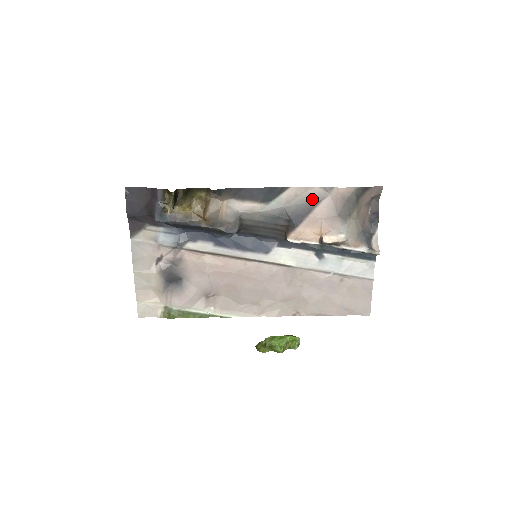
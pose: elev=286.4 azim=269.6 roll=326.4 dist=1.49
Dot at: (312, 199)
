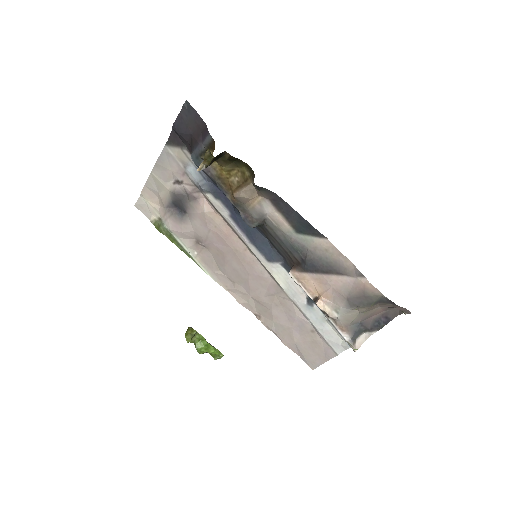
Dot at: (337, 266)
